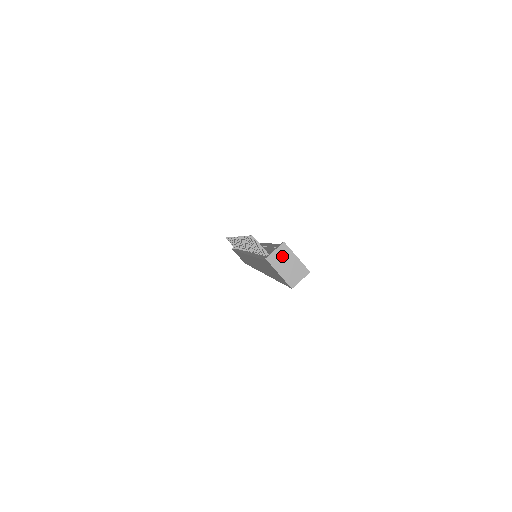
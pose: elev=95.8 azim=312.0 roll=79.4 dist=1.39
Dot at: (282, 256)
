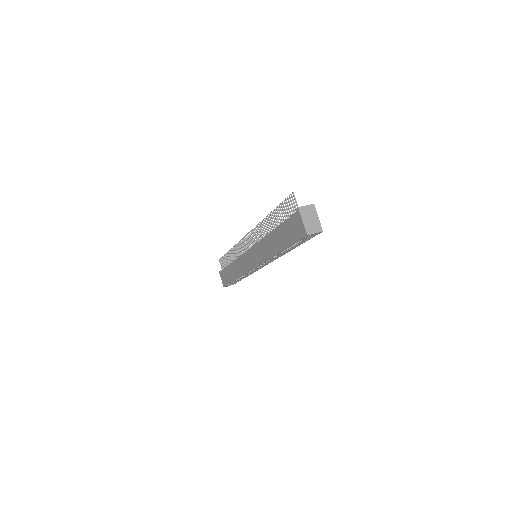
Dot at: (309, 212)
